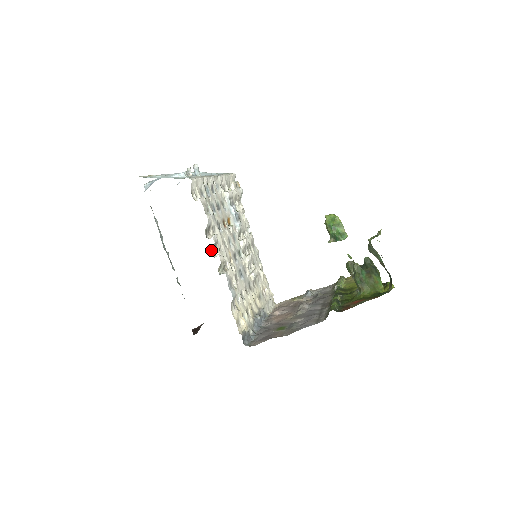
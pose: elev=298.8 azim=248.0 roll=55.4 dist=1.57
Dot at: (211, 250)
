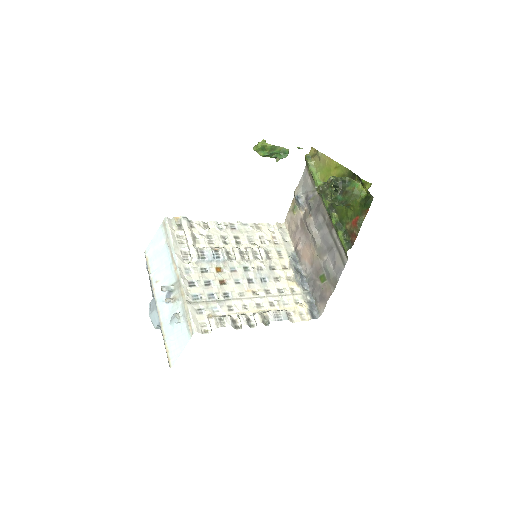
Dot at: occluded
